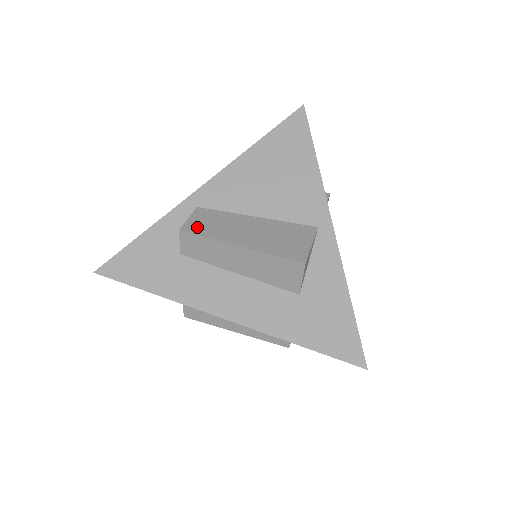
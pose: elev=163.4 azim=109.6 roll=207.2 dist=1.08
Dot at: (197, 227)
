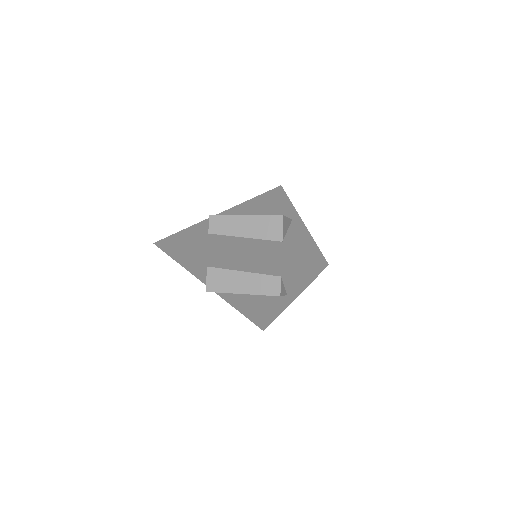
Dot at: occluded
